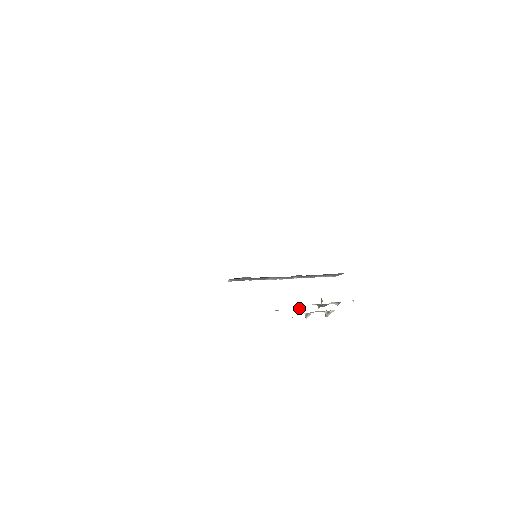
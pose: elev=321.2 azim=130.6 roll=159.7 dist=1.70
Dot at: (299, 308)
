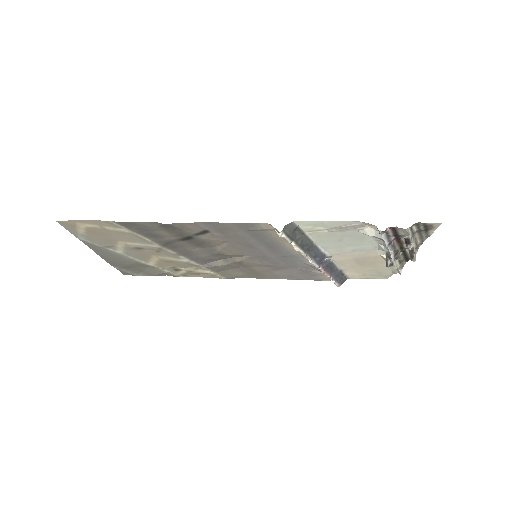
Dot at: (391, 243)
